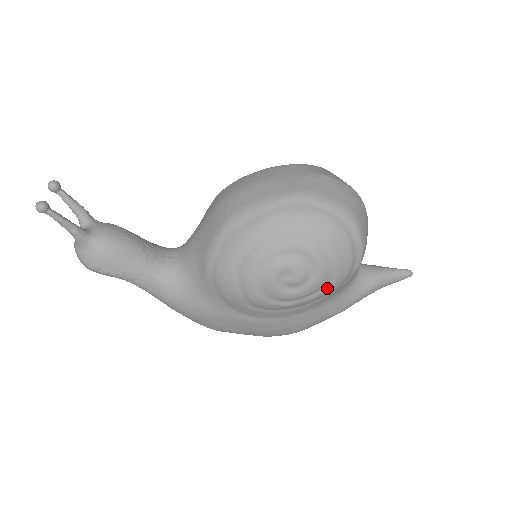
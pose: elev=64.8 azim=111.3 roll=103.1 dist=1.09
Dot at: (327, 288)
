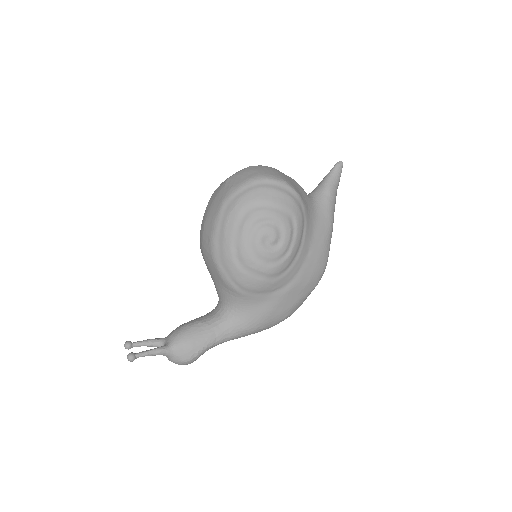
Dot at: (296, 221)
